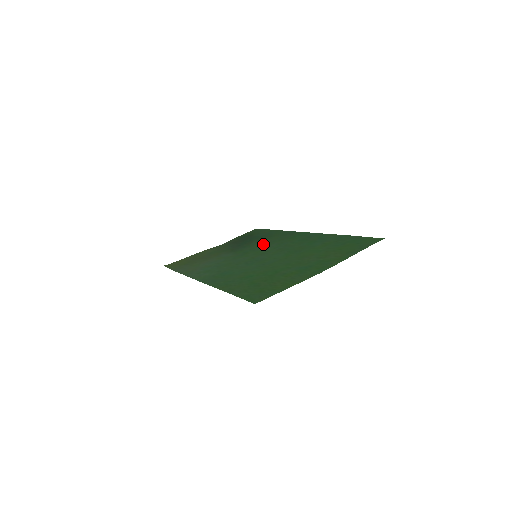
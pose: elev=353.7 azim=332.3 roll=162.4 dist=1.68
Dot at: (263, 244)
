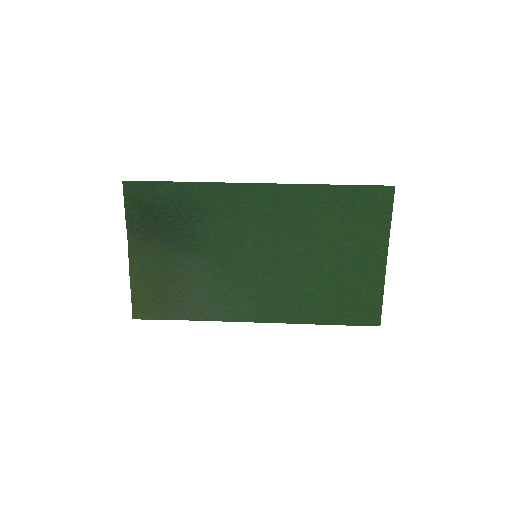
Dot at: (221, 227)
